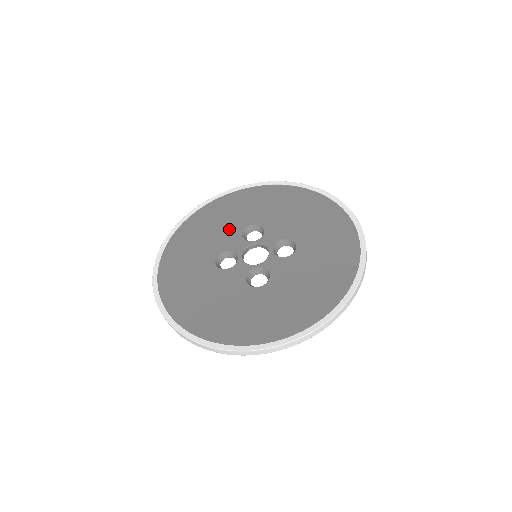
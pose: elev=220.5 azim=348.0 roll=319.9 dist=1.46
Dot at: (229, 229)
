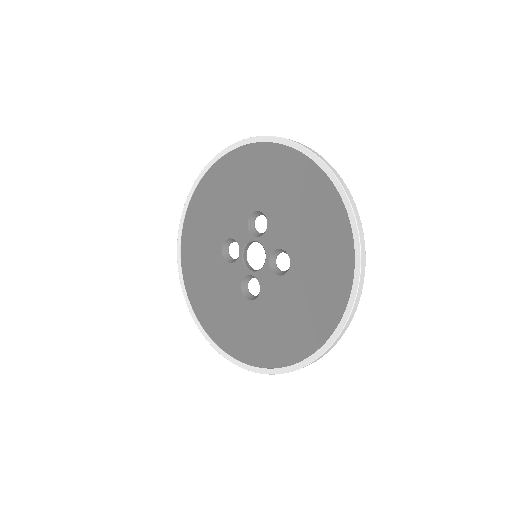
Dot at: (238, 207)
